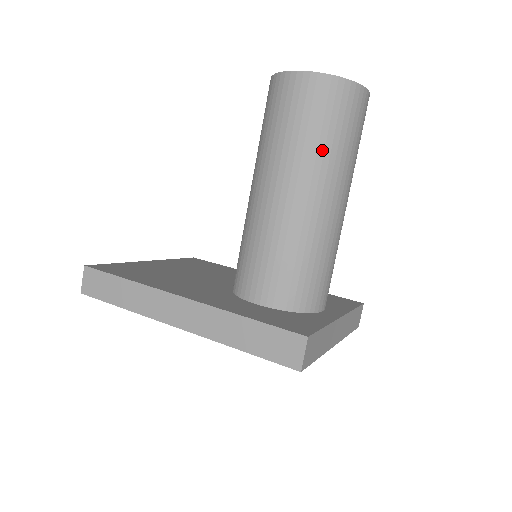
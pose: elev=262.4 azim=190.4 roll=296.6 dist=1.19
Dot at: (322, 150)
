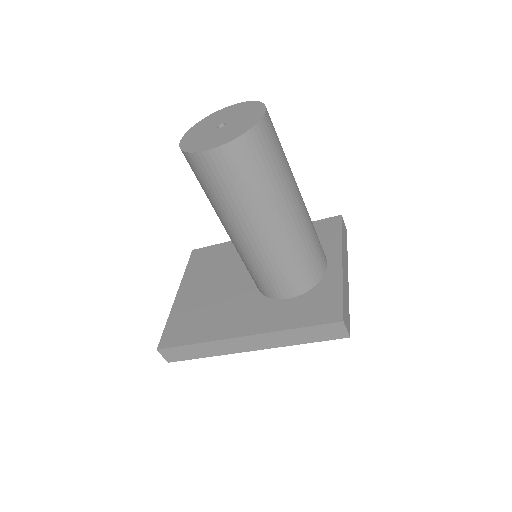
Dot at: (266, 190)
